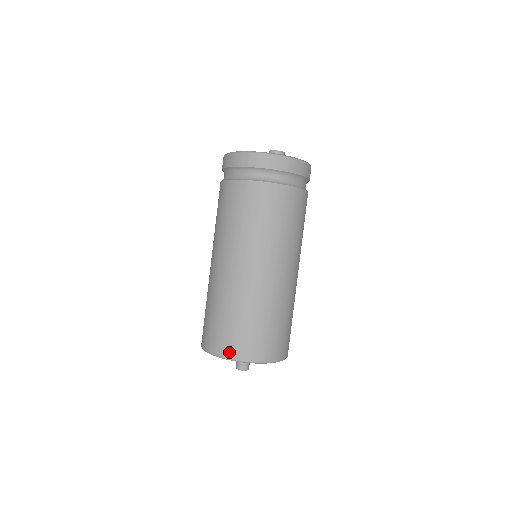
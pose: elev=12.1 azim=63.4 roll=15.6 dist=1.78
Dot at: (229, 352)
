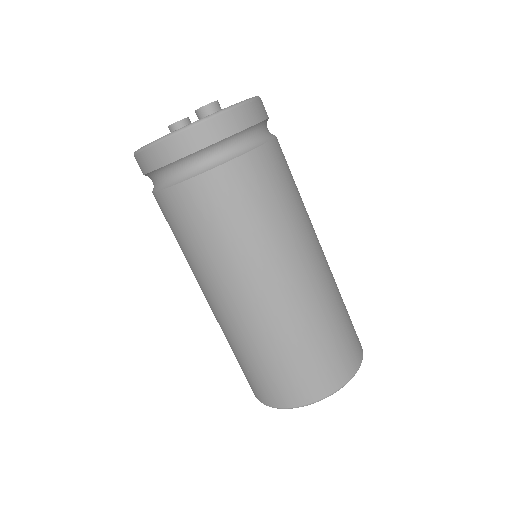
Dot at: (307, 396)
